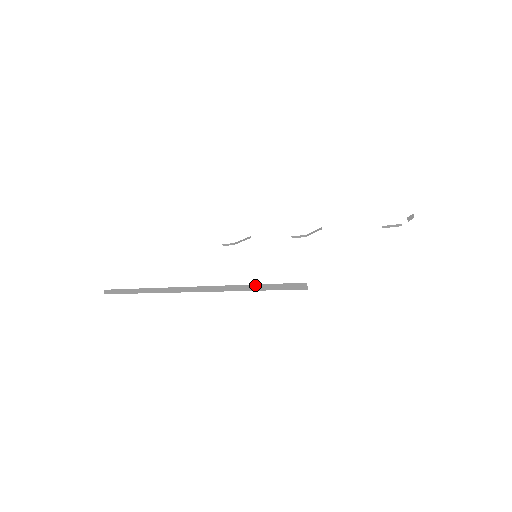
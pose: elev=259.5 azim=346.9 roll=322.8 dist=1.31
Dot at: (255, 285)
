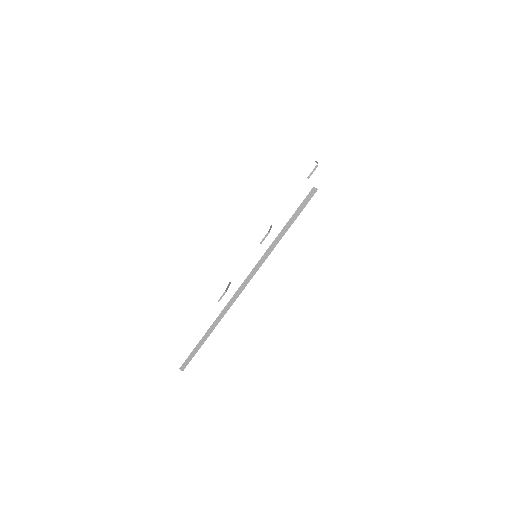
Dot at: (285, 225)
